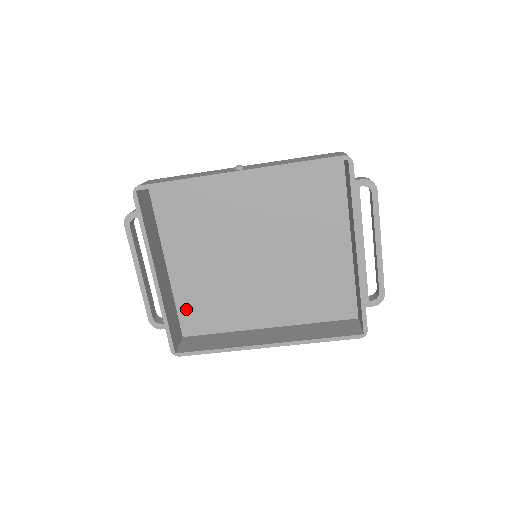
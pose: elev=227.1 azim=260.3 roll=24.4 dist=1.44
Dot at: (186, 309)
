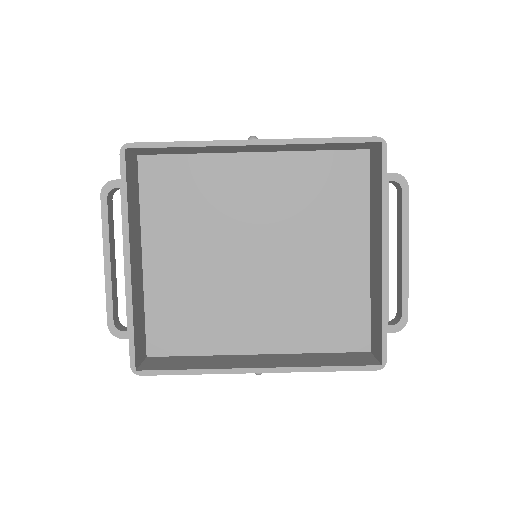
Dot at: (157, 319)
